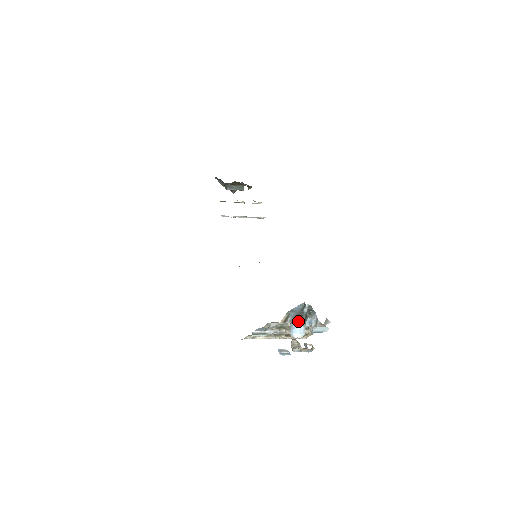
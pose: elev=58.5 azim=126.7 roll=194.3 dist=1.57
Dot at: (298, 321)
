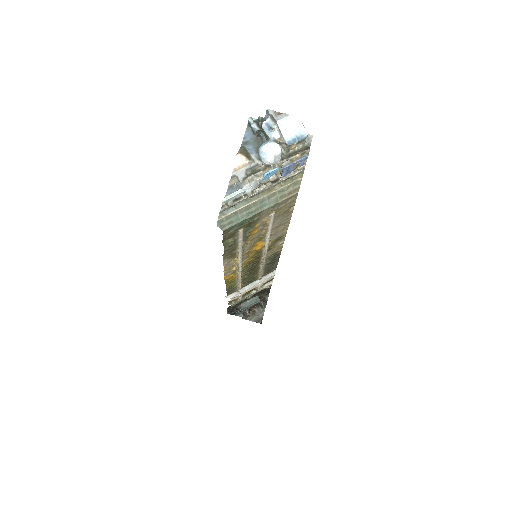
Dot at: occluded
